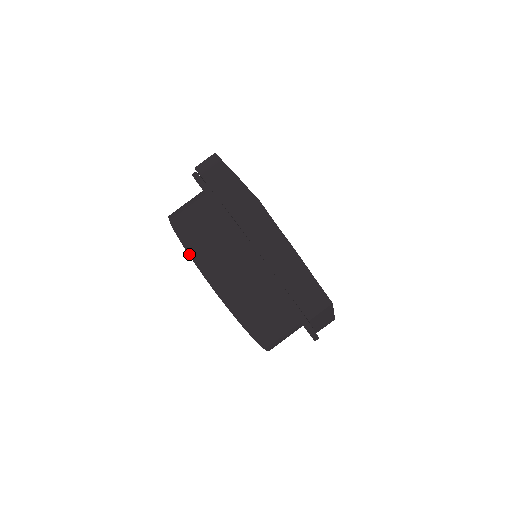
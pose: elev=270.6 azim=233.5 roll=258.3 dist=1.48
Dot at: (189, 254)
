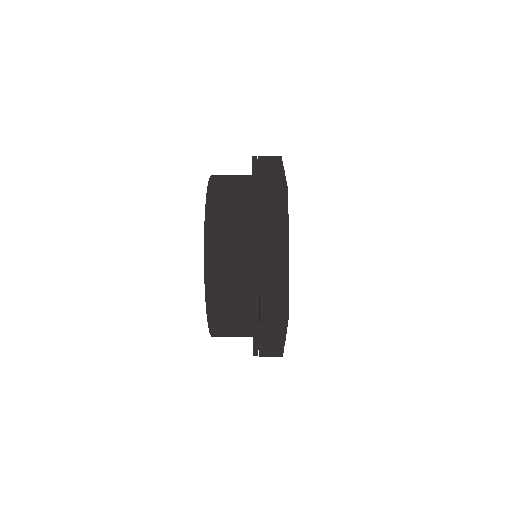
Dot at: occluded
